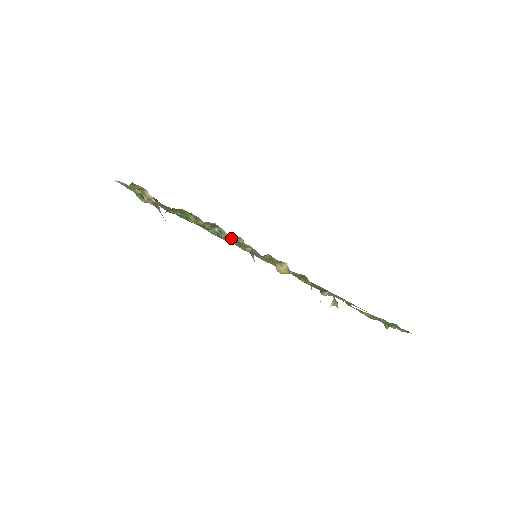
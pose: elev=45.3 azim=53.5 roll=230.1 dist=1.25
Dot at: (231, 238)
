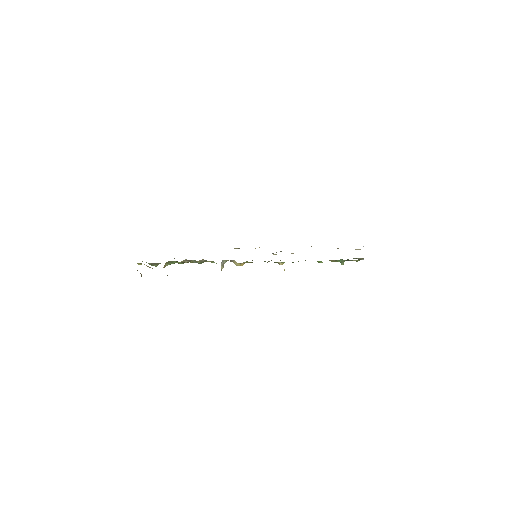
Dot at: (202, 262)
